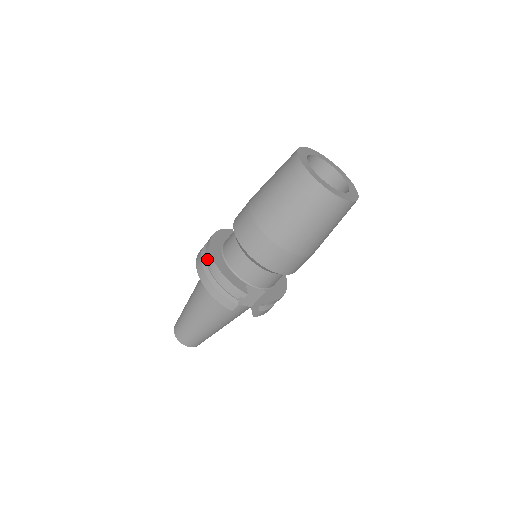
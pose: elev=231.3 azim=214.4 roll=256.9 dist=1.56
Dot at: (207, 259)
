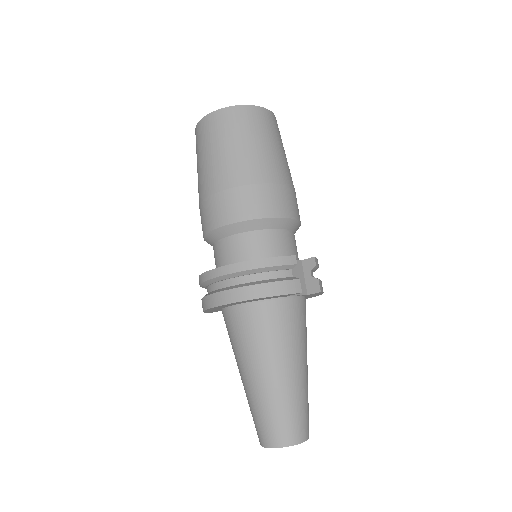
Dot at: (222, 287)
